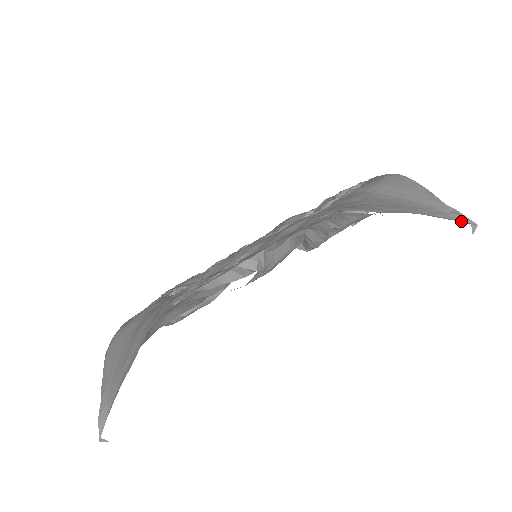
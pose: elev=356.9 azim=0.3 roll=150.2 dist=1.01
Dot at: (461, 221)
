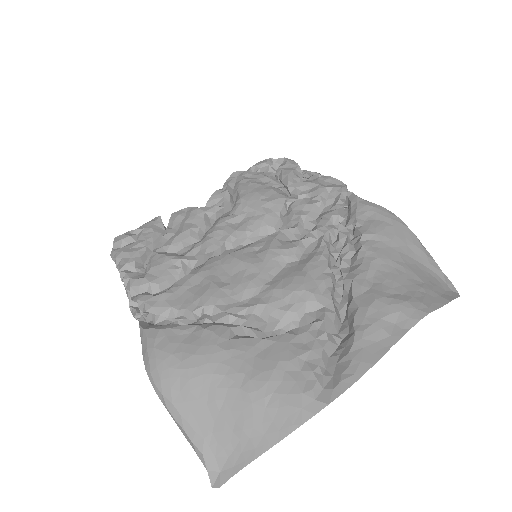
Dot at: (454, 293)
